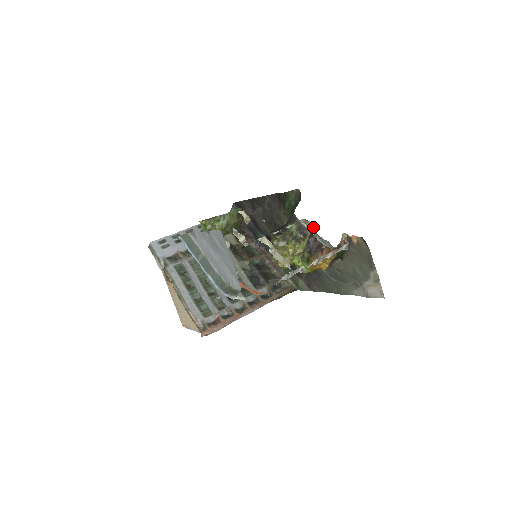
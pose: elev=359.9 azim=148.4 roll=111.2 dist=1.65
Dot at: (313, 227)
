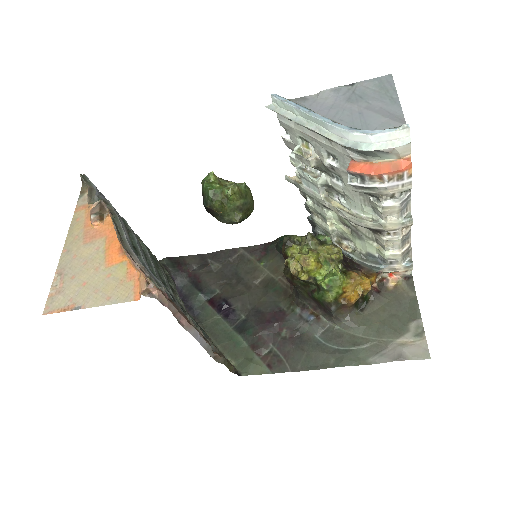
Dot at: (348, 250)
